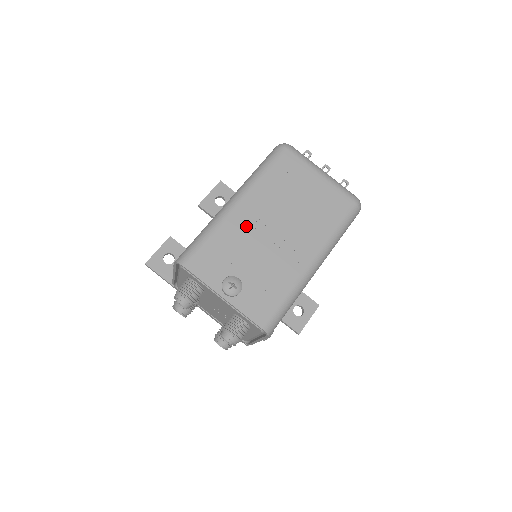
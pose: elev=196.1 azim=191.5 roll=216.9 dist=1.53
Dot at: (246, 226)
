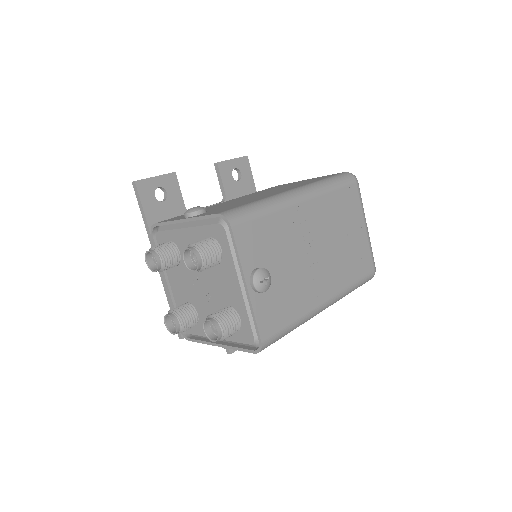
Dot at: (298, 228)
